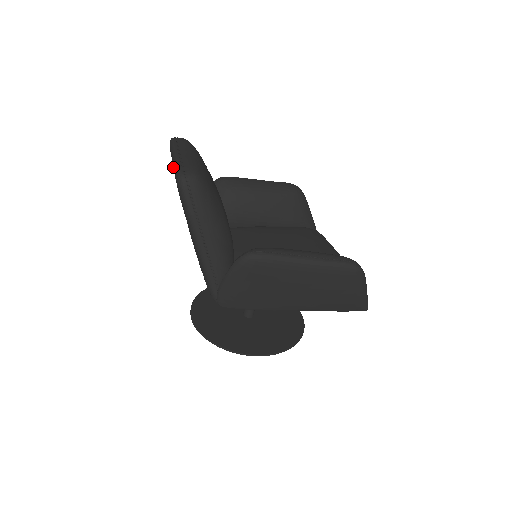
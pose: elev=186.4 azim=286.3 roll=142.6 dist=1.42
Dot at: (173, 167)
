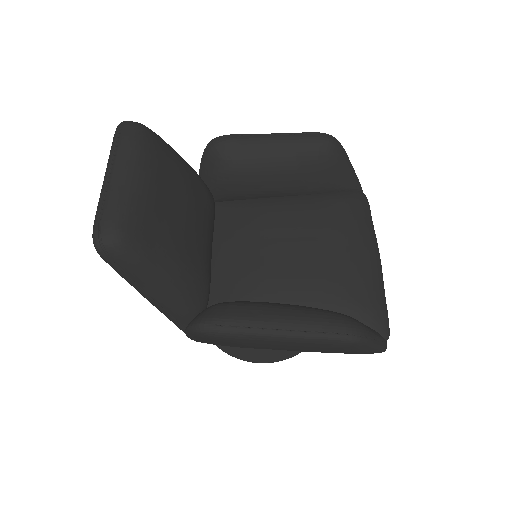
Dot at: occluded
